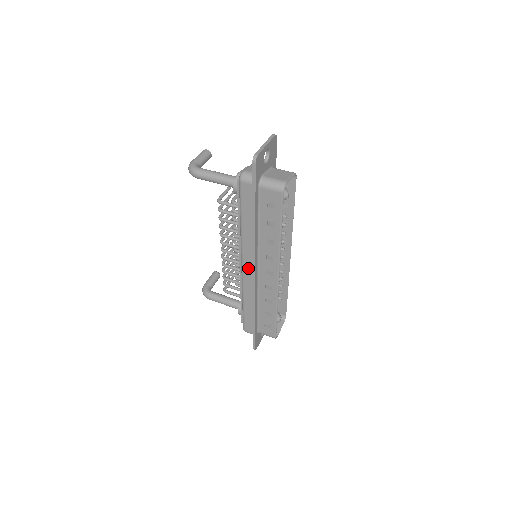
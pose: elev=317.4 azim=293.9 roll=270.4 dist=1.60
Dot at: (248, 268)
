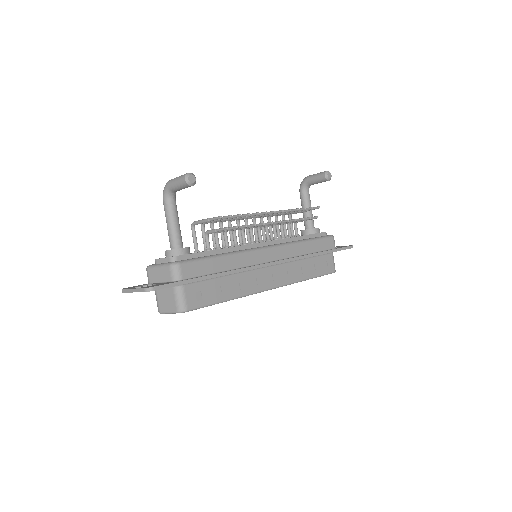
Dot at: occluded
